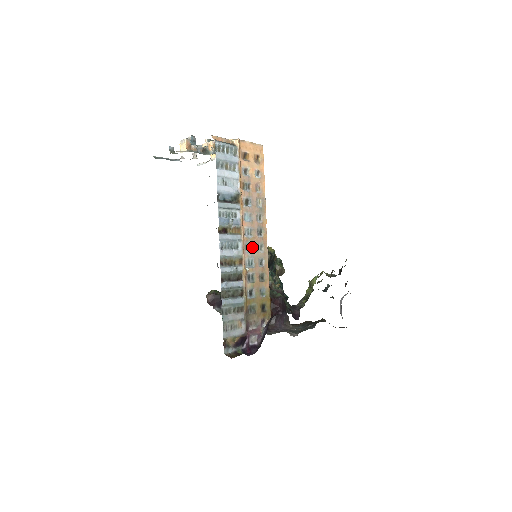
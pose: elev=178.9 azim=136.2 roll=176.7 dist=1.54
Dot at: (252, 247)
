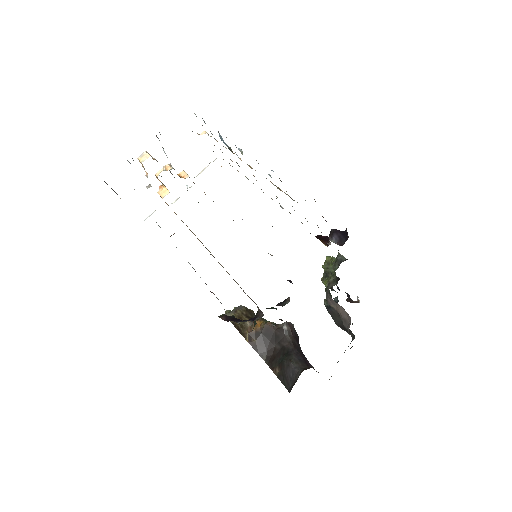
Dot at: occluded
